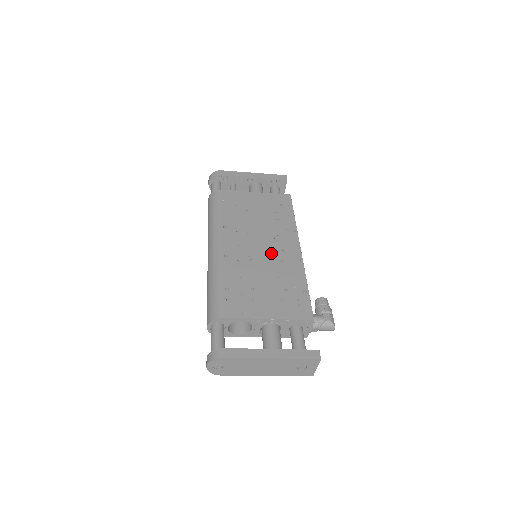
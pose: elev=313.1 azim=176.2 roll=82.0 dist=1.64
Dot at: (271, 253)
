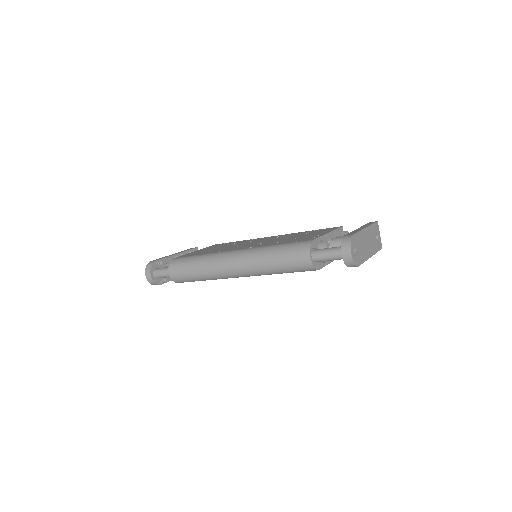
Dot at: (266, 240)
